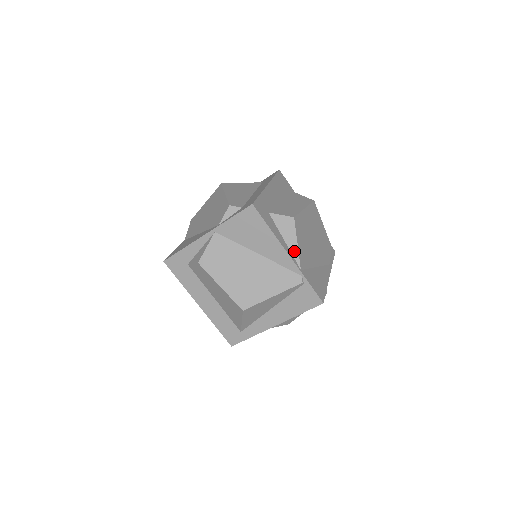
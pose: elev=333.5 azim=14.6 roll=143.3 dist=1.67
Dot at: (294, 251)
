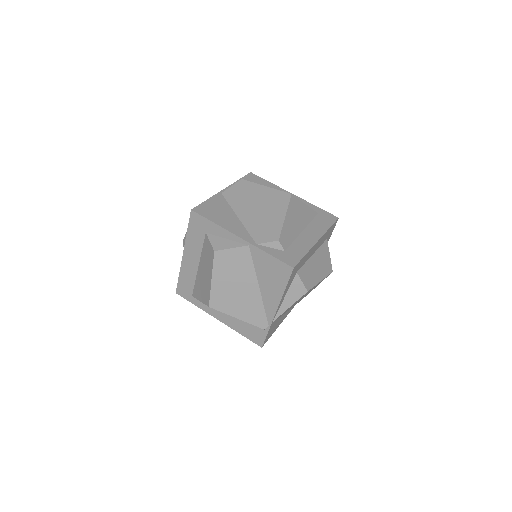
Dot at: (282, 309)
